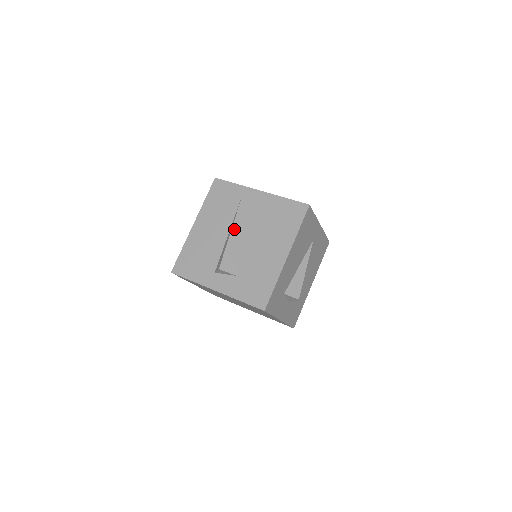
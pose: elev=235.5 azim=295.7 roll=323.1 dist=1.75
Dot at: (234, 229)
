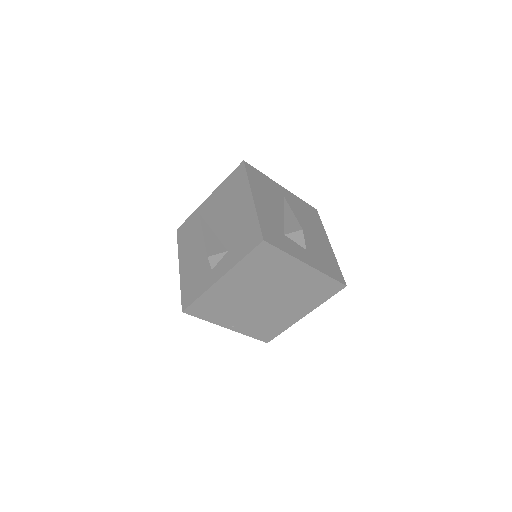
Dot at: (205, 231)
